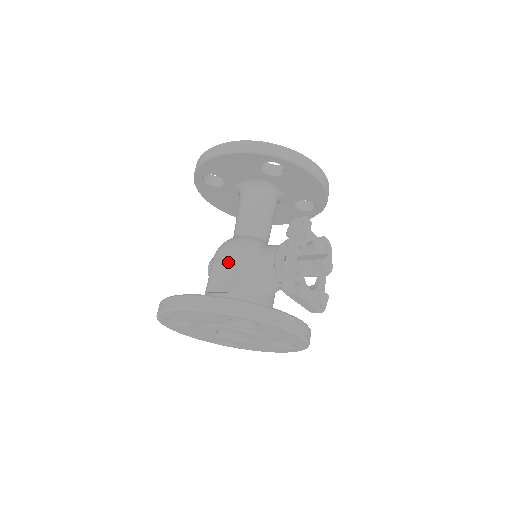
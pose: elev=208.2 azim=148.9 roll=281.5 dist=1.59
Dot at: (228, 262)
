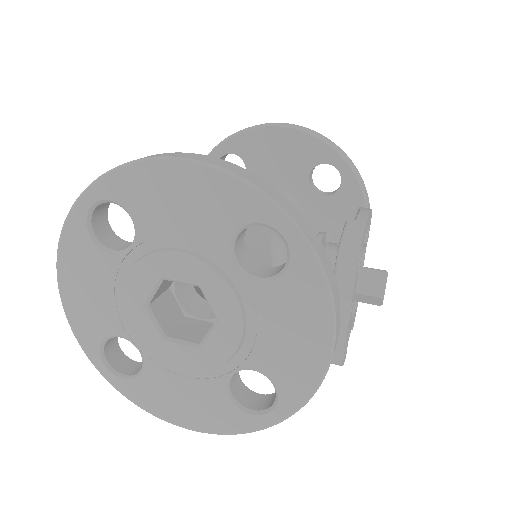
Dot at: occluded
